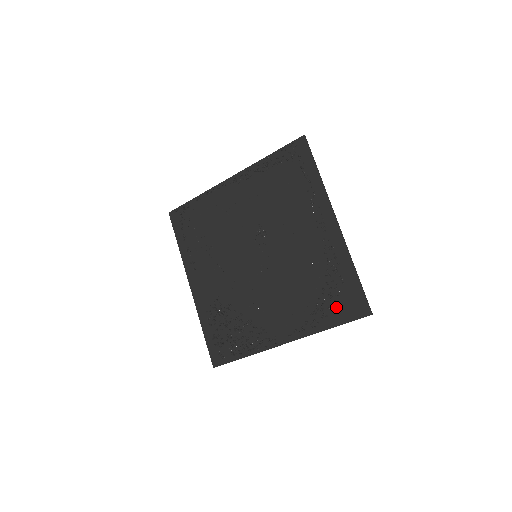
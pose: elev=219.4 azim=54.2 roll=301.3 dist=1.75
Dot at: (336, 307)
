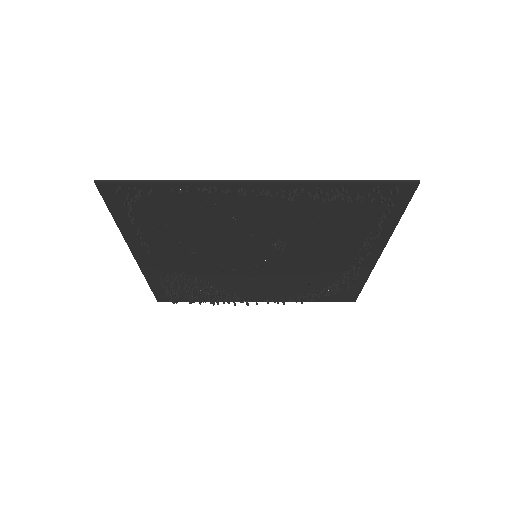
Dot at: occluded
